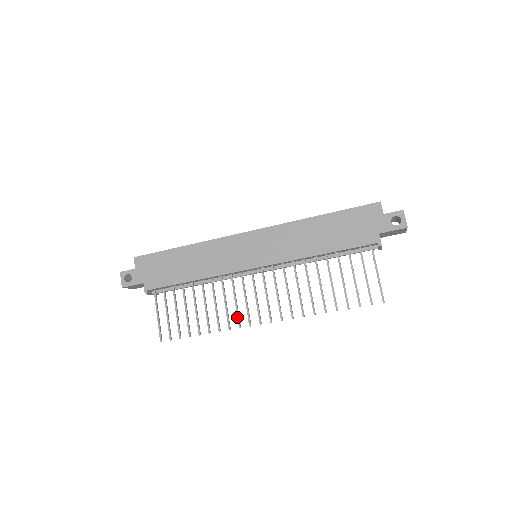
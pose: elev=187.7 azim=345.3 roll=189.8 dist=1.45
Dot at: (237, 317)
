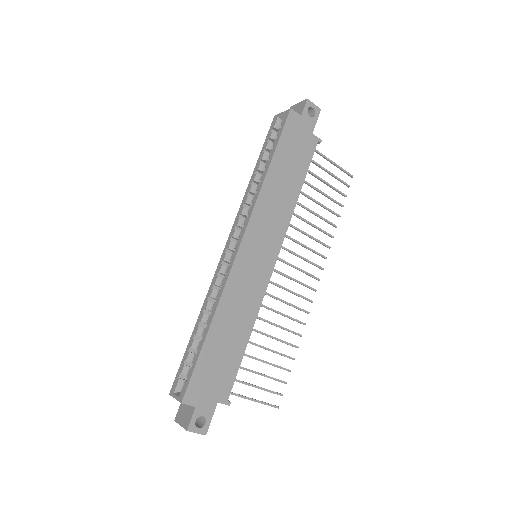
Dot at: (300, 310)
